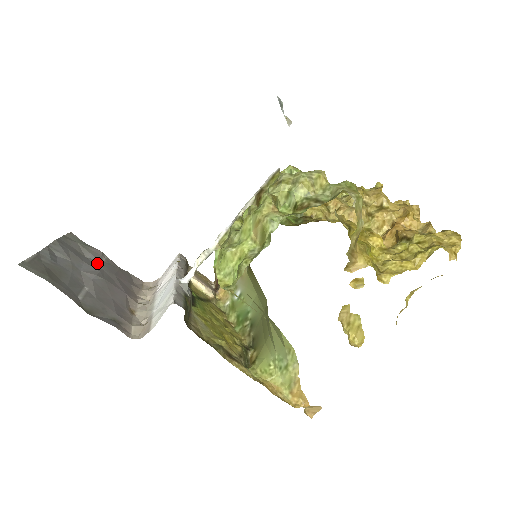
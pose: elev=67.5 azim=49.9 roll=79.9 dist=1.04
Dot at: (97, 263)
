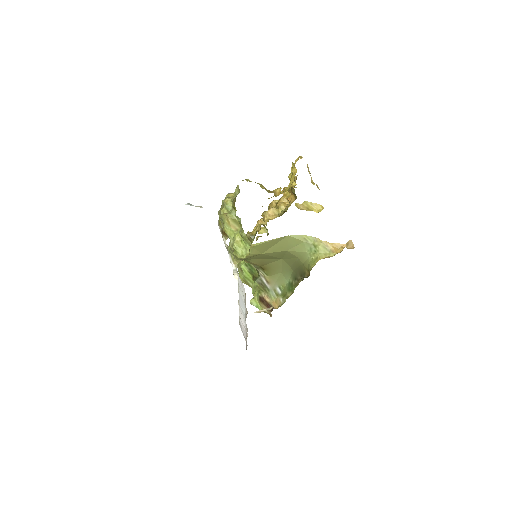
Dot at: occluded
